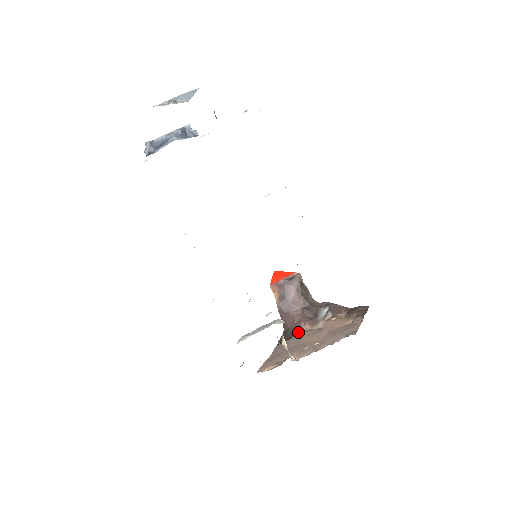
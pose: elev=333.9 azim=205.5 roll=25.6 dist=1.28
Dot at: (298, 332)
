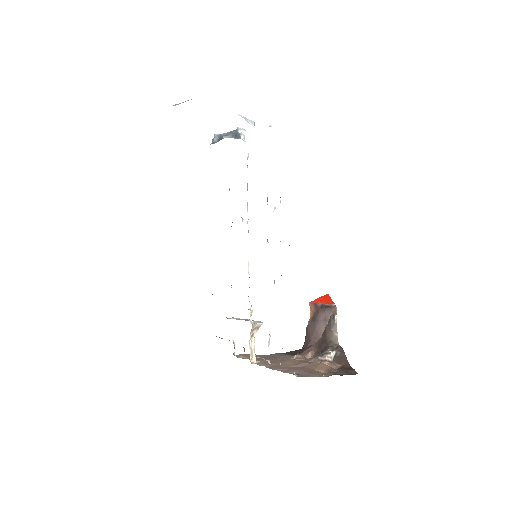
Dot at: (300, 354)
